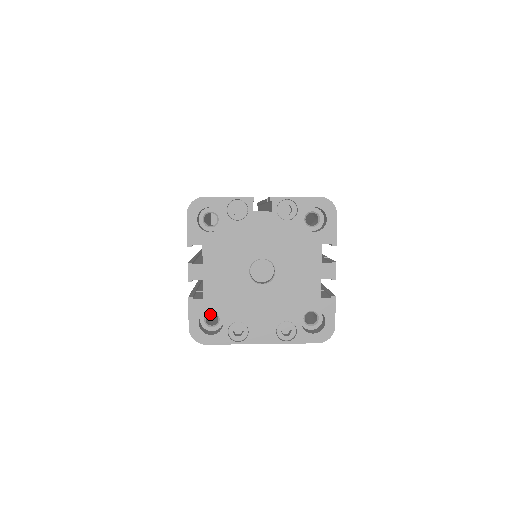
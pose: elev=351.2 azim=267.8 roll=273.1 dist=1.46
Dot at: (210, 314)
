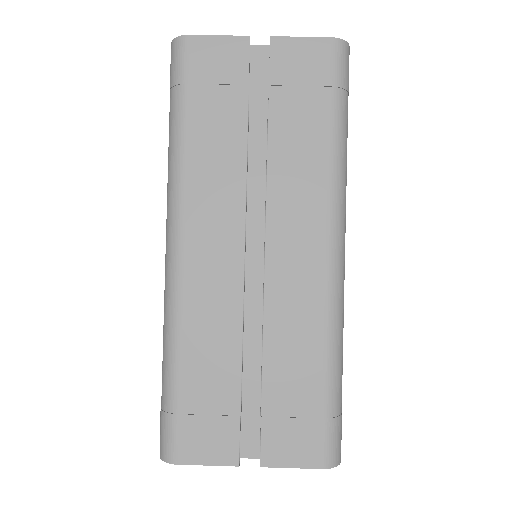
Dot at: occluded
